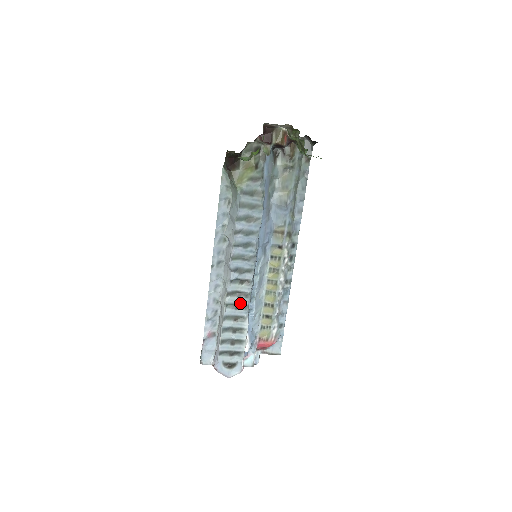
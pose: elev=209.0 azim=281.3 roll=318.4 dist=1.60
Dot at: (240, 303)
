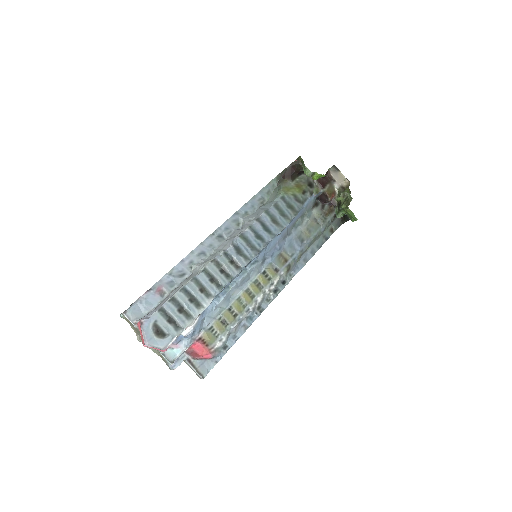
Dot at: (217, 278)
